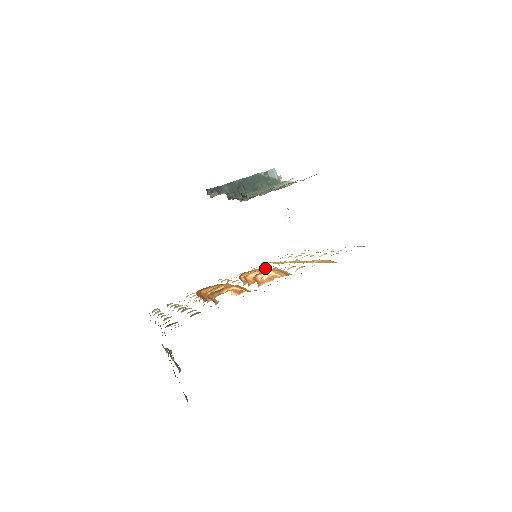
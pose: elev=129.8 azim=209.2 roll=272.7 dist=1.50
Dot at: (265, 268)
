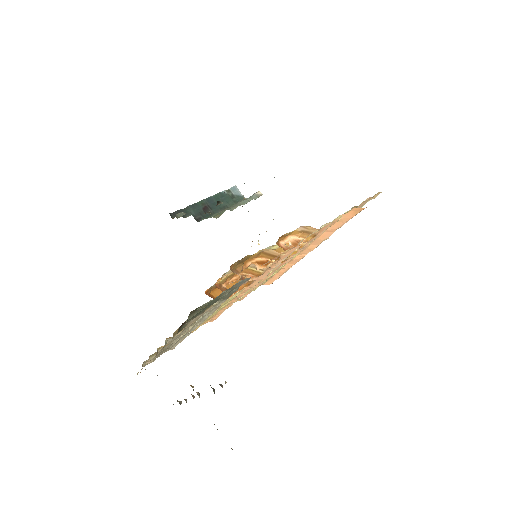
Dot at: occluded
